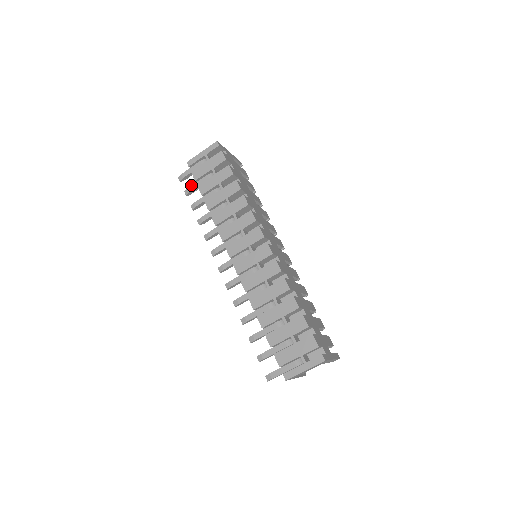
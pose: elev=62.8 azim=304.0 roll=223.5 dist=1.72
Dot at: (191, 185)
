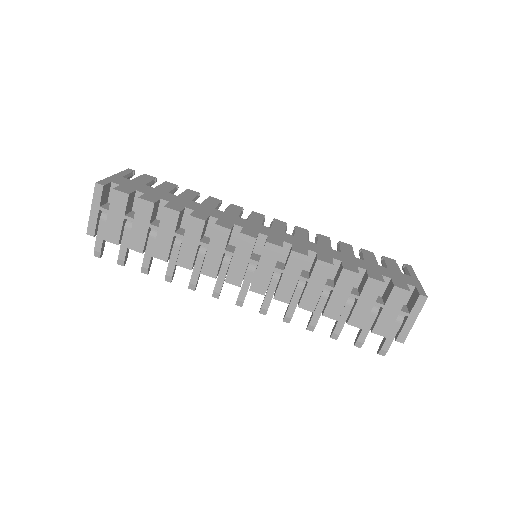
Dot at: occluded
